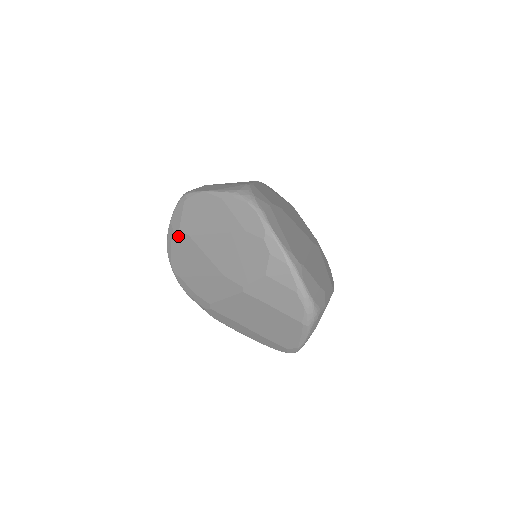
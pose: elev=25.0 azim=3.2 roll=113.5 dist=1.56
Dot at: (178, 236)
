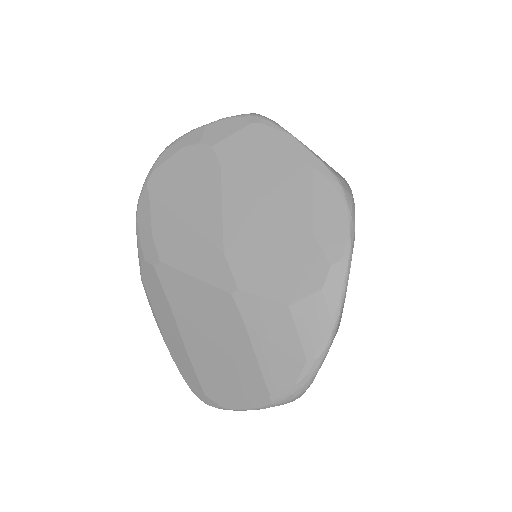
Dot at: (202, 151)
